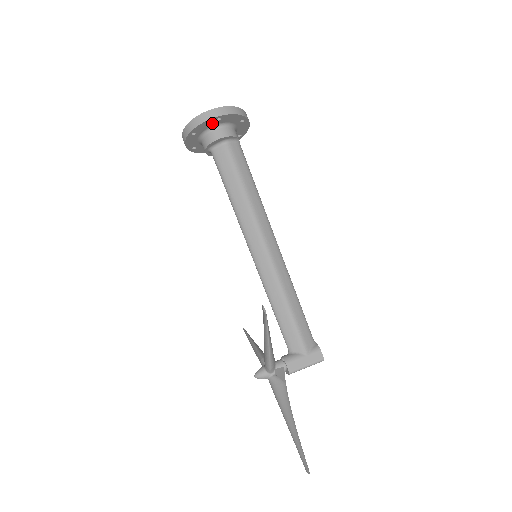
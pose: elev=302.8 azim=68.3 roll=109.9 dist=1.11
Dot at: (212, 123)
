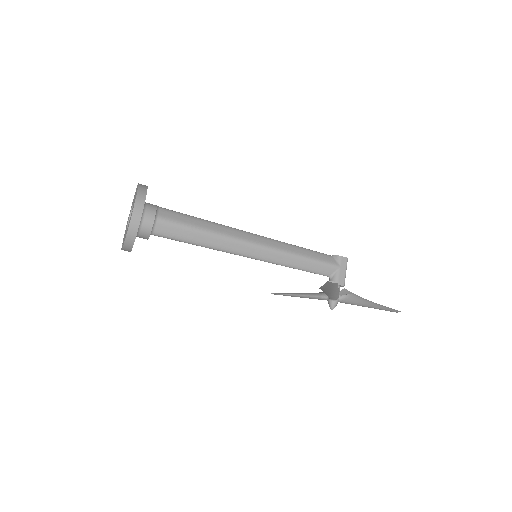
Dot at: occluded
